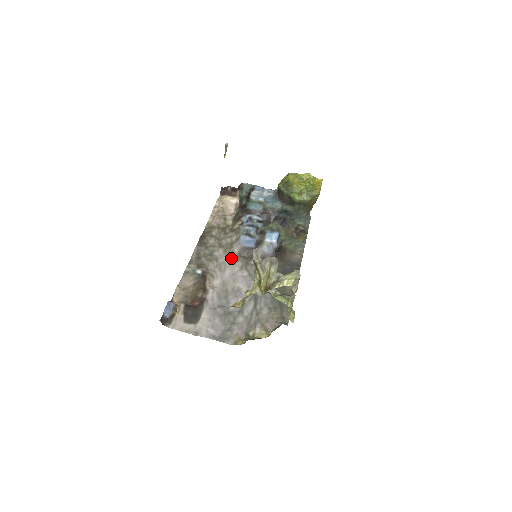
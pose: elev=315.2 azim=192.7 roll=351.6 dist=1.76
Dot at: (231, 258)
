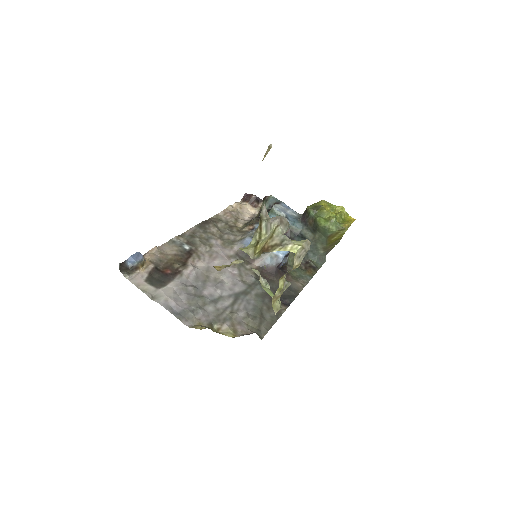
Dot at: (227, 252)
